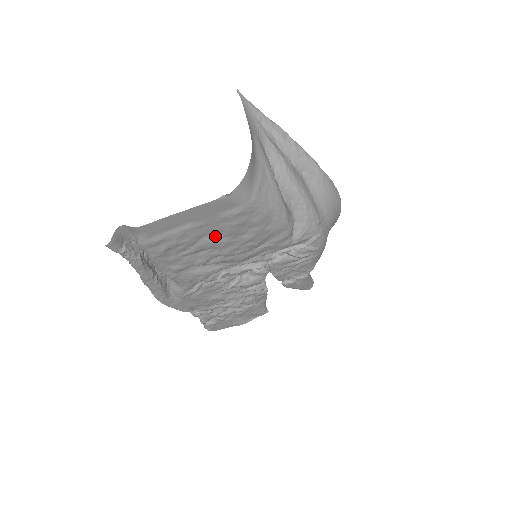
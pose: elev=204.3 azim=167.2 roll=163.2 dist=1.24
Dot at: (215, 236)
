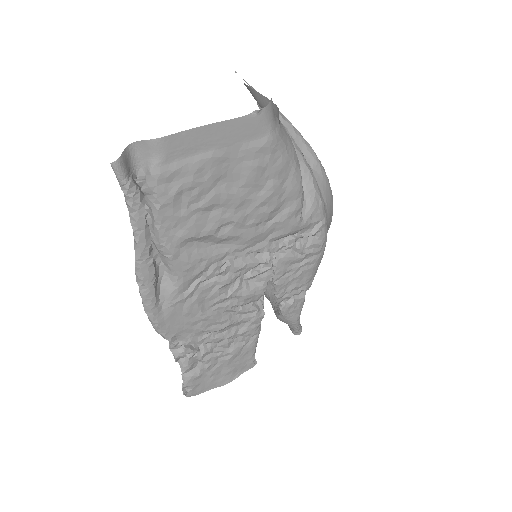
Dot at: (232, 184)
